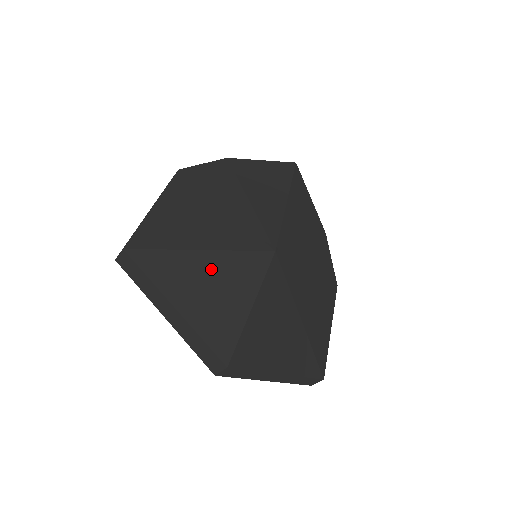
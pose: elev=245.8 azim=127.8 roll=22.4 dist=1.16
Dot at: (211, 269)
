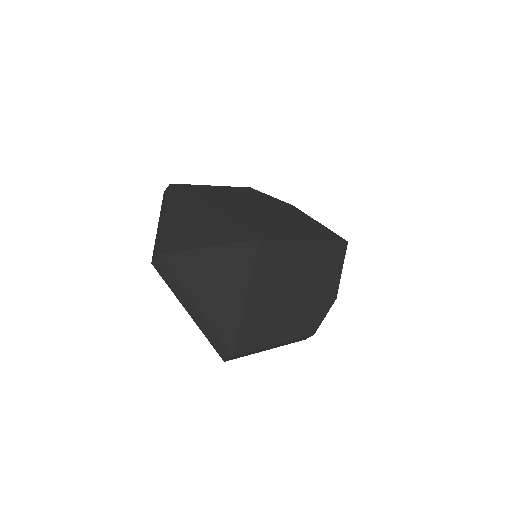
Dot at: (207, 219)
